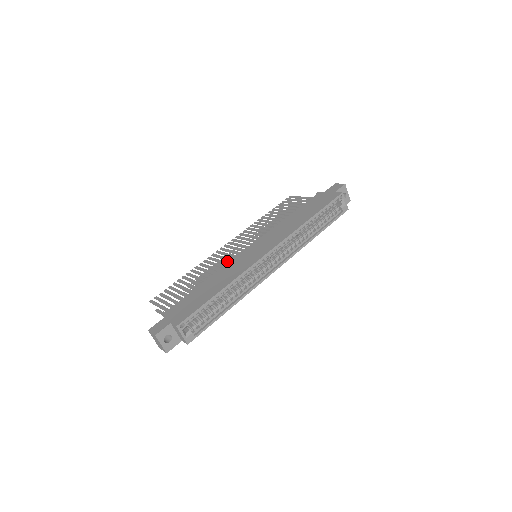
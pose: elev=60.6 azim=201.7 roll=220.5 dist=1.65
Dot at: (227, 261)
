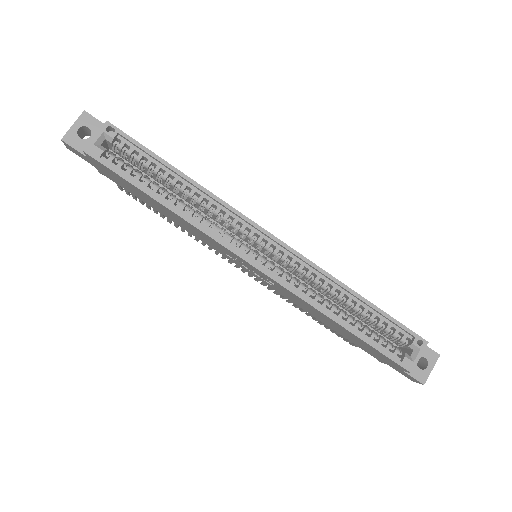
Dot at: occluded
